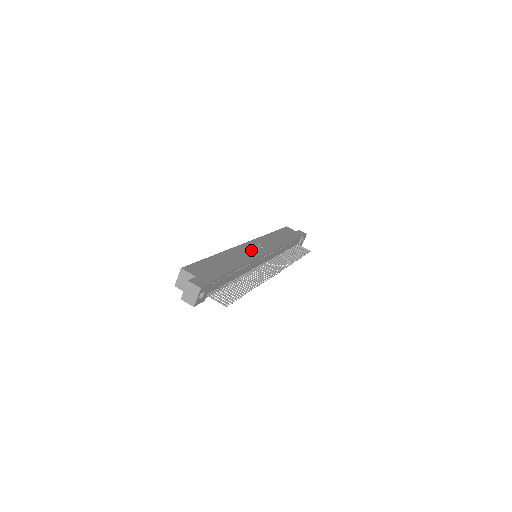
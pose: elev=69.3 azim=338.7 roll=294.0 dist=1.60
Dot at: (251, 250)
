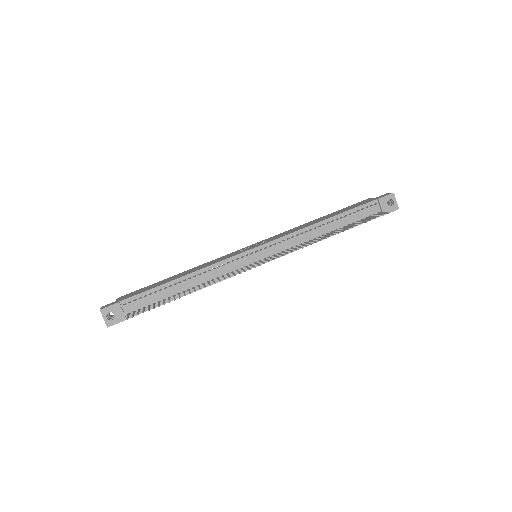
Dot at: (235, 253)
